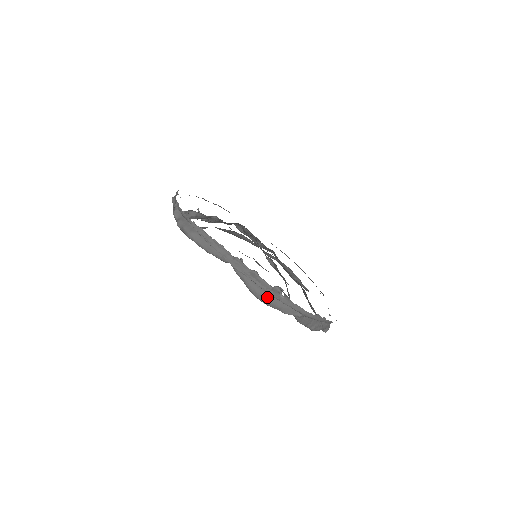
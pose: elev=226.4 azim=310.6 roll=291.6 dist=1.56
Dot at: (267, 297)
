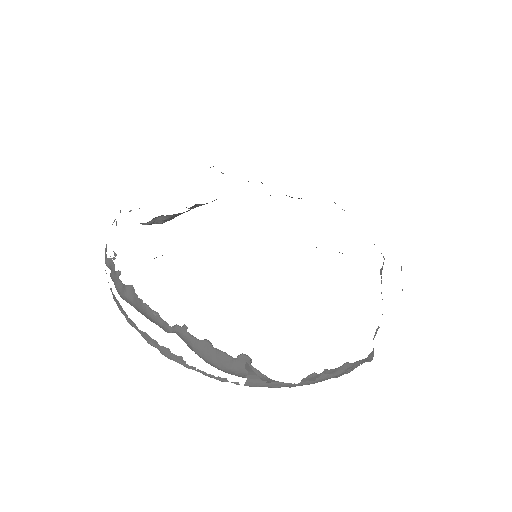
Dot at: (232, 372)
